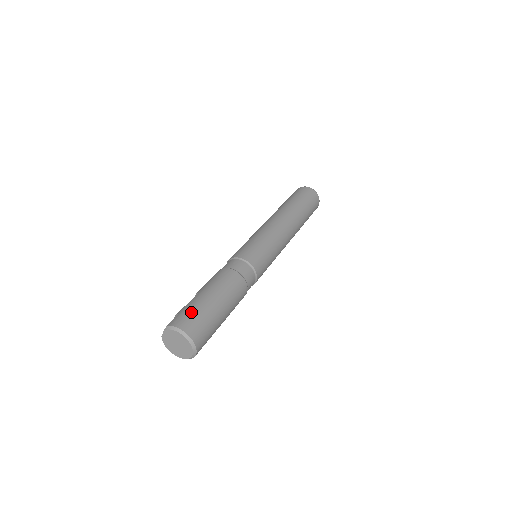
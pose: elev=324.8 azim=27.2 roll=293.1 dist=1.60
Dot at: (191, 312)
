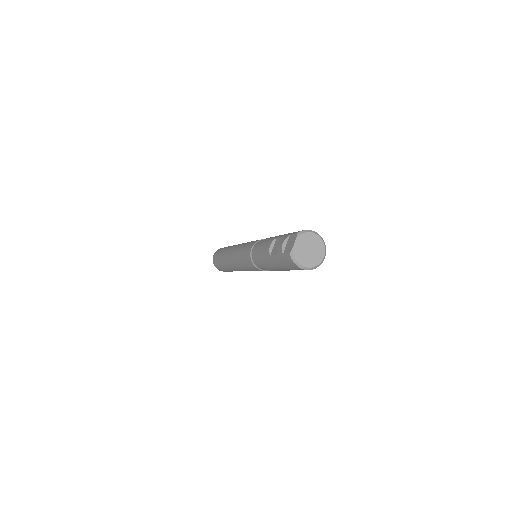
Dot at: occluded
